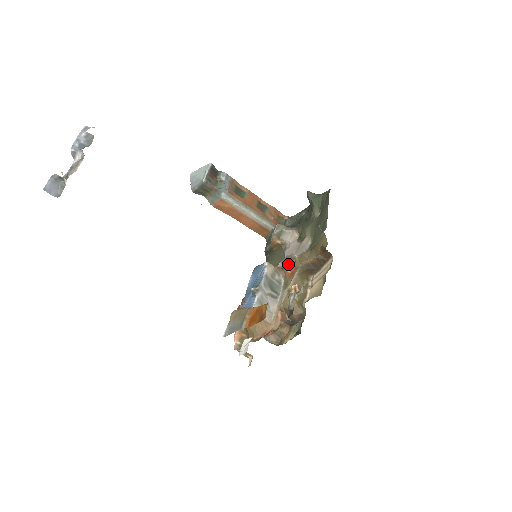
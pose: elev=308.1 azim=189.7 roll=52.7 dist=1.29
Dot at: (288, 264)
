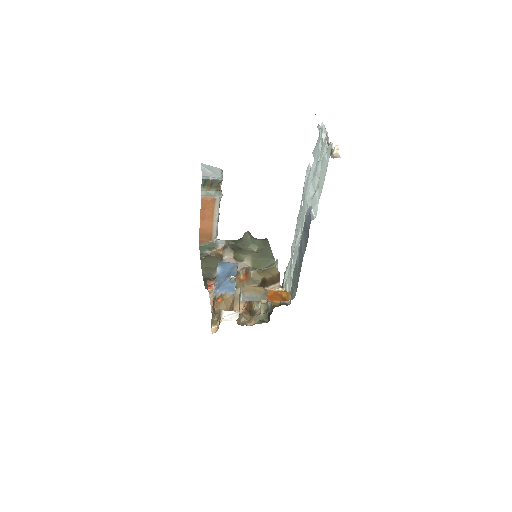
Dot at: (245, 272)
